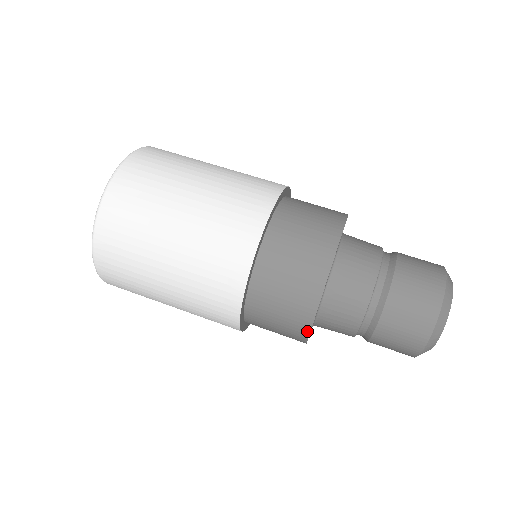
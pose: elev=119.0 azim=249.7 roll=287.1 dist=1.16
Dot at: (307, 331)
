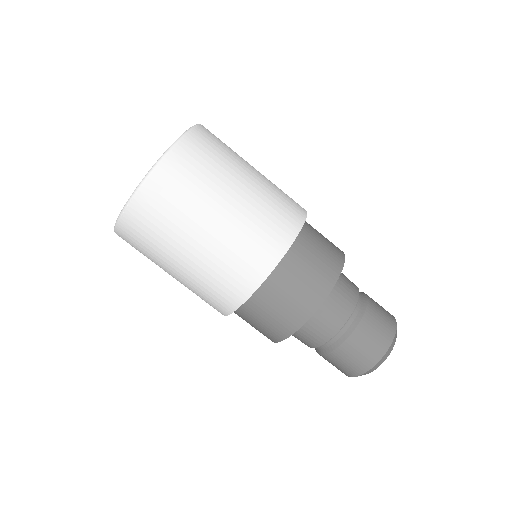
Dot at: occluded
